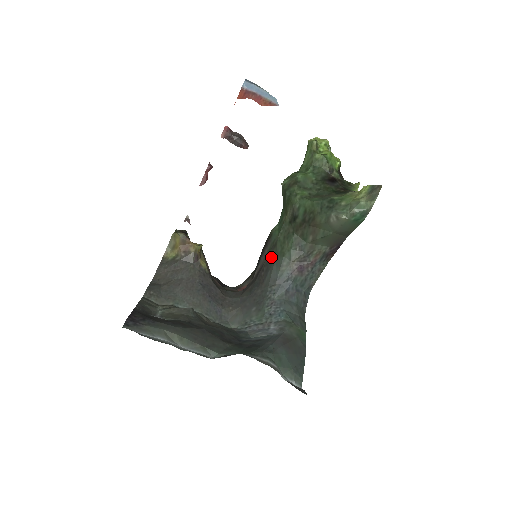
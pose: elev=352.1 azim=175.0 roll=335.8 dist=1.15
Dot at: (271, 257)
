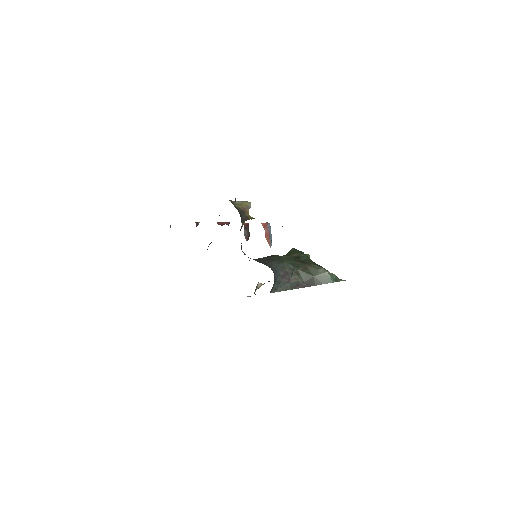
Dot at: (273, 259)
